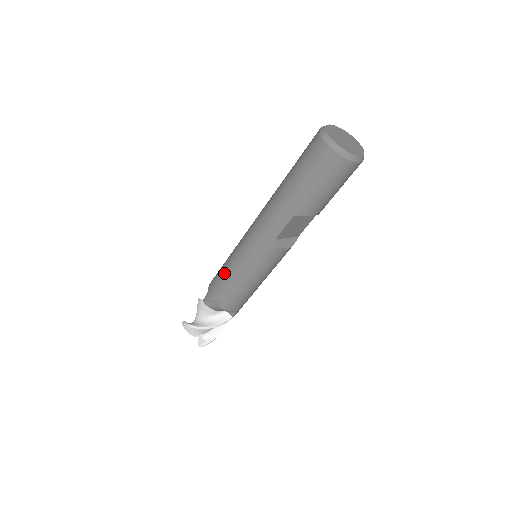
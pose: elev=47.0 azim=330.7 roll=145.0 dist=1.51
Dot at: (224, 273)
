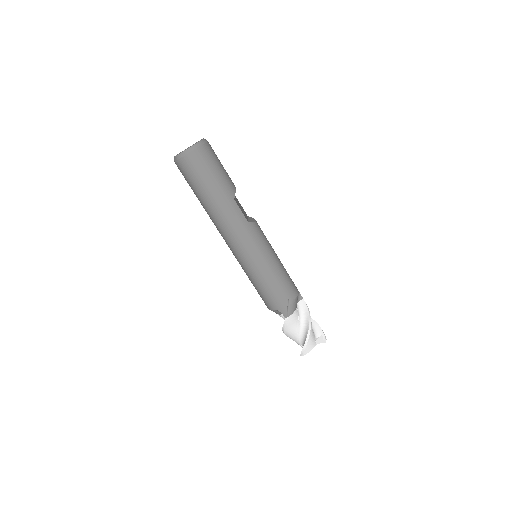
Dot at: (266, 284)
